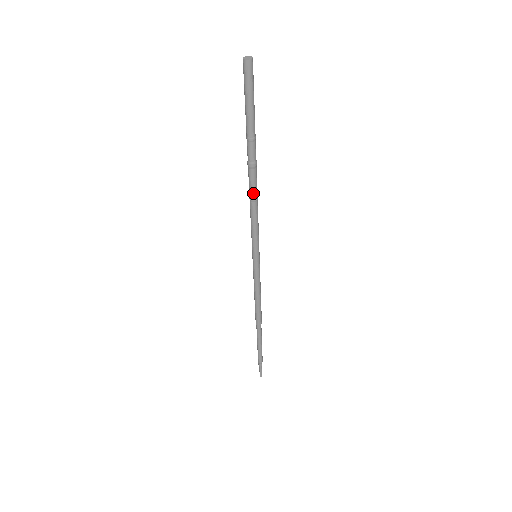
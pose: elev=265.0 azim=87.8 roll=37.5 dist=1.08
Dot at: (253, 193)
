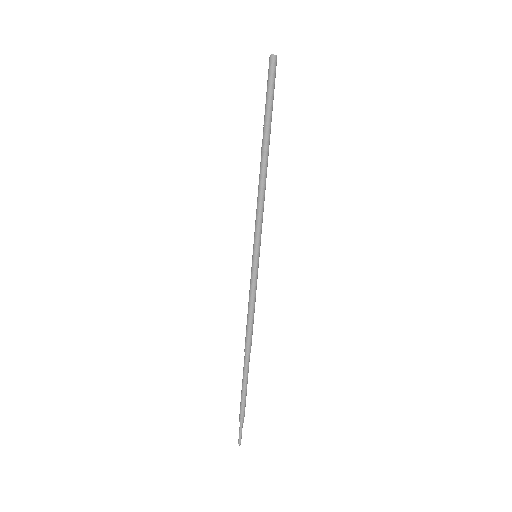
Dot at: (263, 179)
